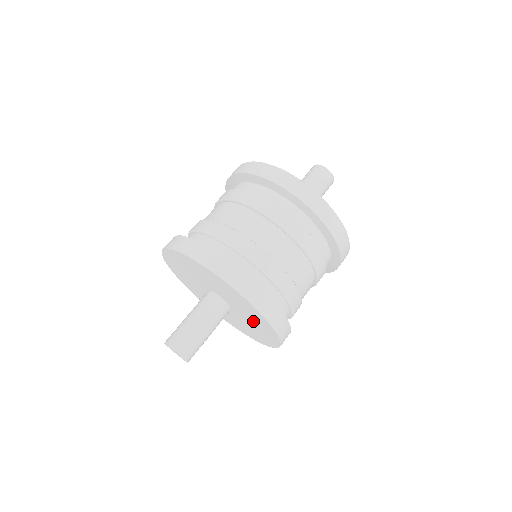
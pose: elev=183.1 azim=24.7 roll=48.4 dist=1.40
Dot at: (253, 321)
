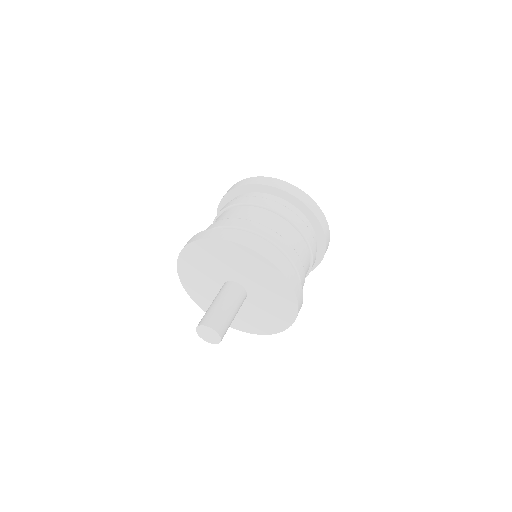
Dot at: (263, 315)
